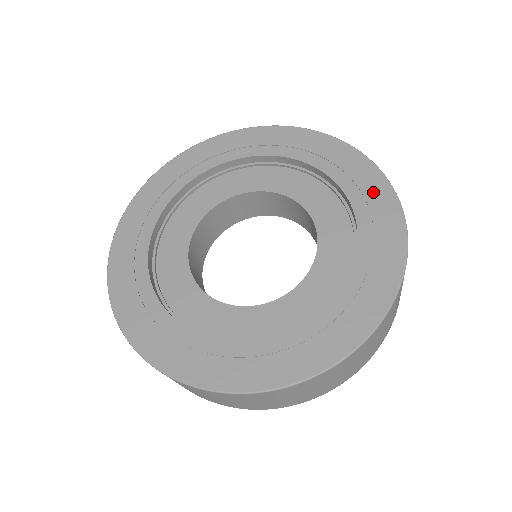
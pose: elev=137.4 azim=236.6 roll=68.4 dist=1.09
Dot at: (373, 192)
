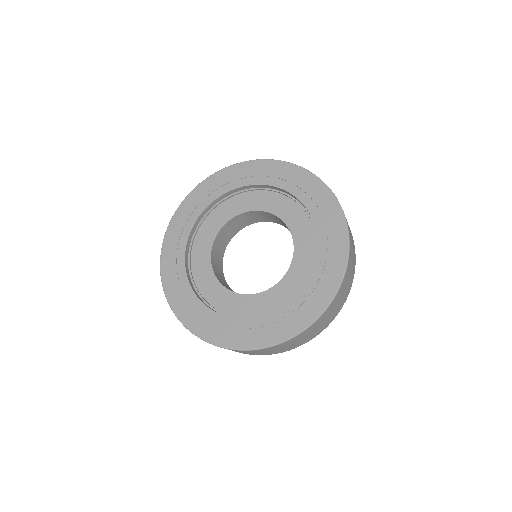
Dot at: (330, 274)
